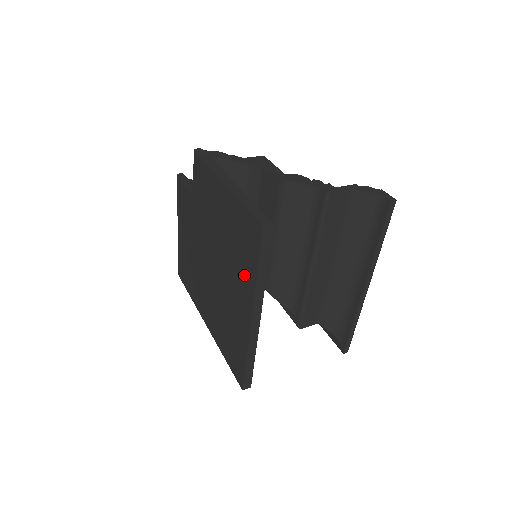
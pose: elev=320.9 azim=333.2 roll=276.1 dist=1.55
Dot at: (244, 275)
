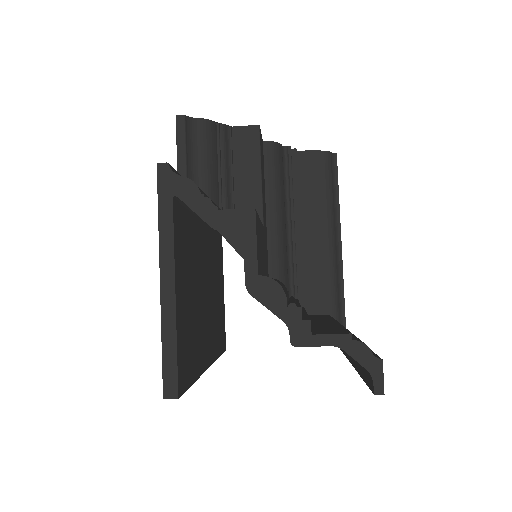
Dot at: occluded
